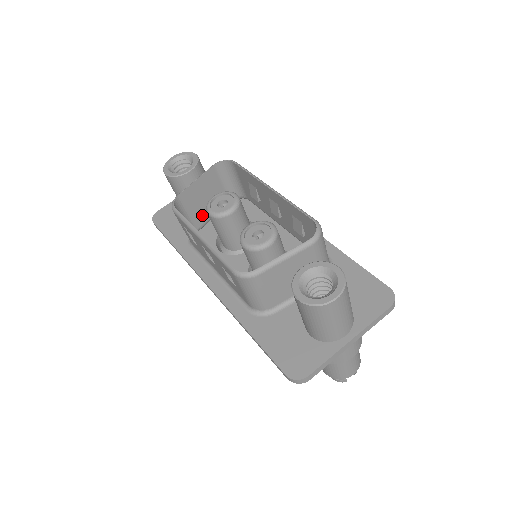
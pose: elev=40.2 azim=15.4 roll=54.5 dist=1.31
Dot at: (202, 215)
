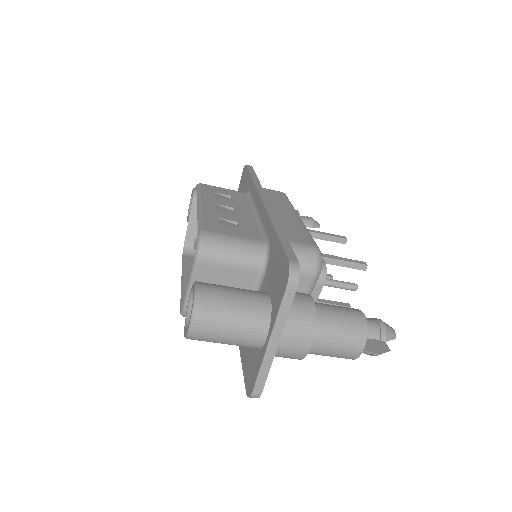
Dot at: occluded
